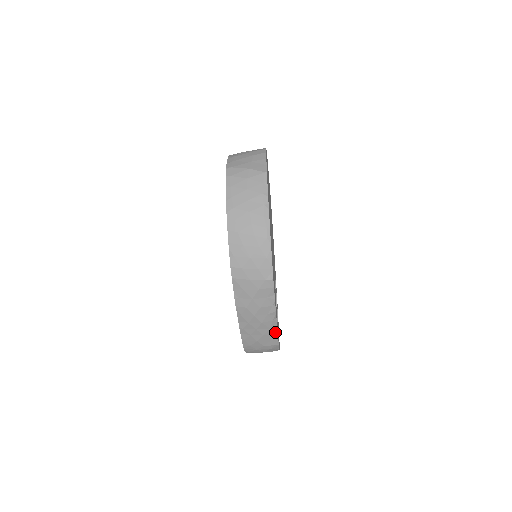
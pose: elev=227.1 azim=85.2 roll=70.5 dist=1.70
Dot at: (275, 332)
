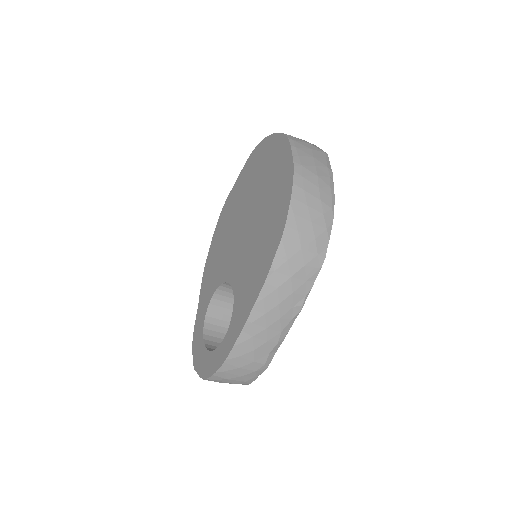
Dot at: (280, 341)
